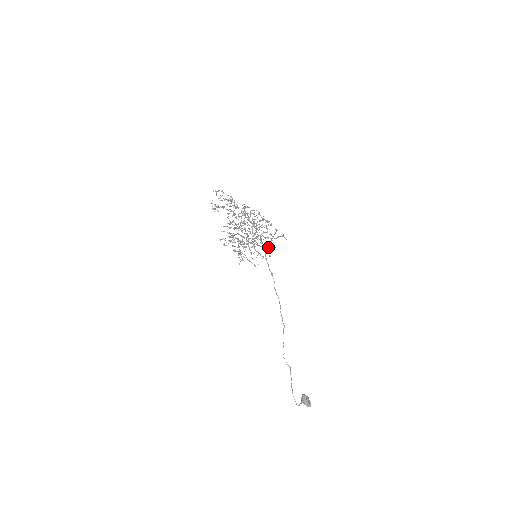
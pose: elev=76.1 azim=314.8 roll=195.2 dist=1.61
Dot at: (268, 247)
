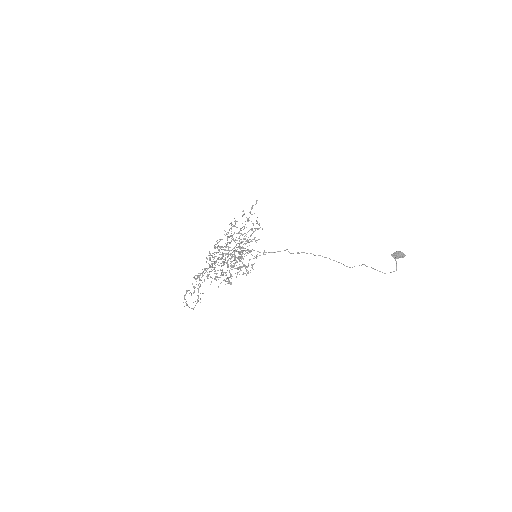
Dot at: occluded
